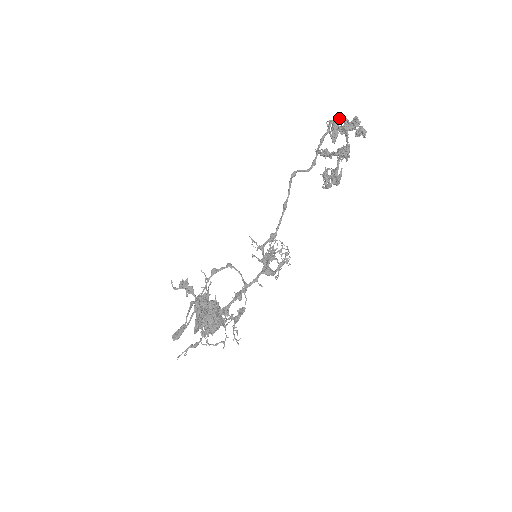
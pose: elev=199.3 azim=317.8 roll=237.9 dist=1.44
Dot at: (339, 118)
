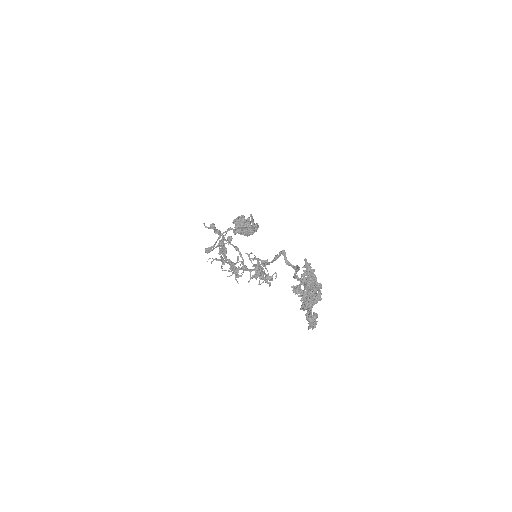
Dot at: (309, 288)
